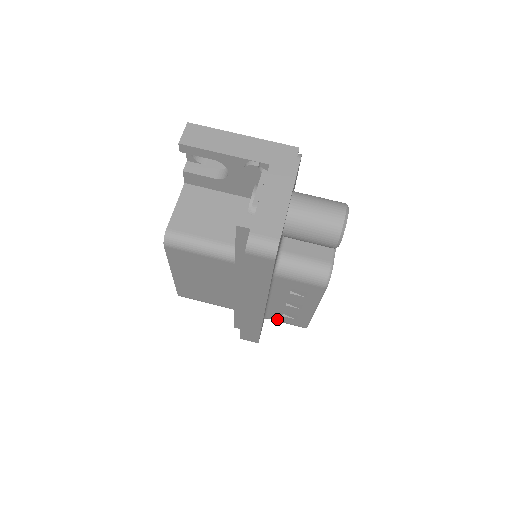
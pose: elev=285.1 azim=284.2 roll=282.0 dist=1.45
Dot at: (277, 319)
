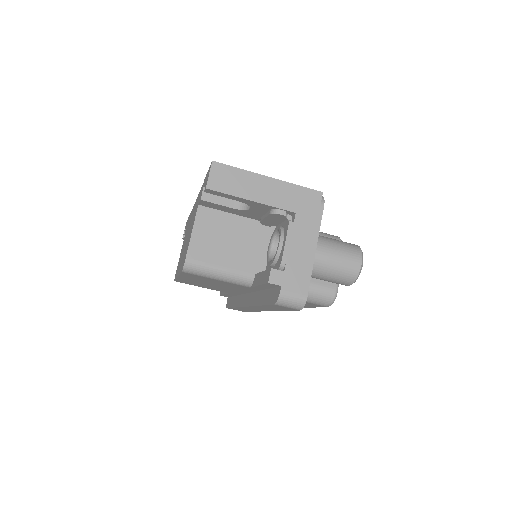
Dot at: occluded
